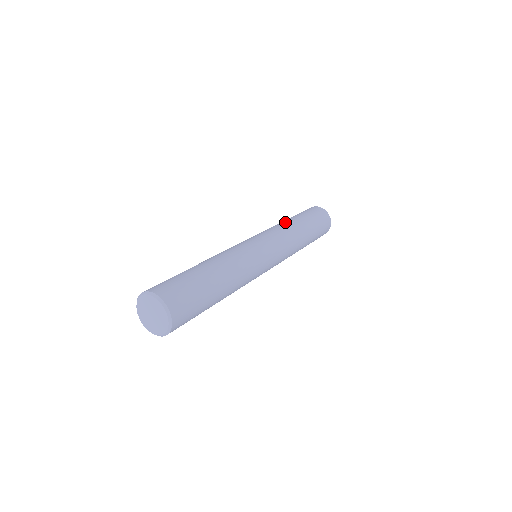
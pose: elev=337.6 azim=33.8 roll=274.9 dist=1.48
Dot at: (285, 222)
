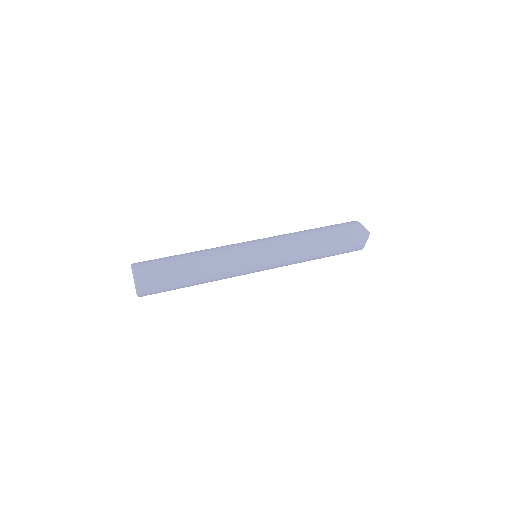
Dot at: (300, 231)
